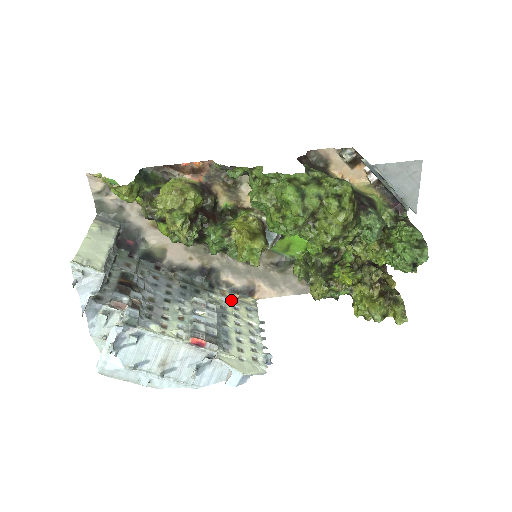
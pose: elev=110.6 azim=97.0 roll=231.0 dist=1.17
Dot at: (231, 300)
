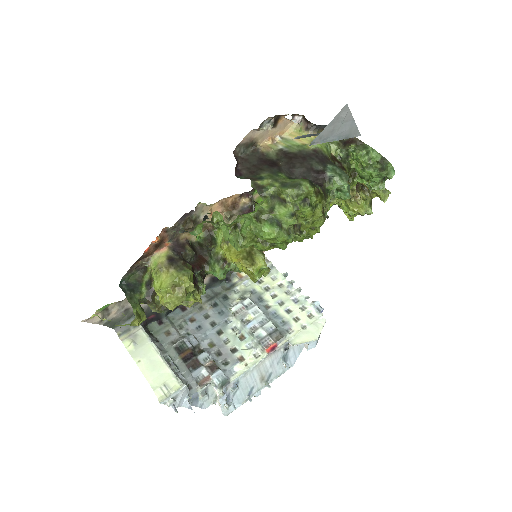
Dot at: occluded
